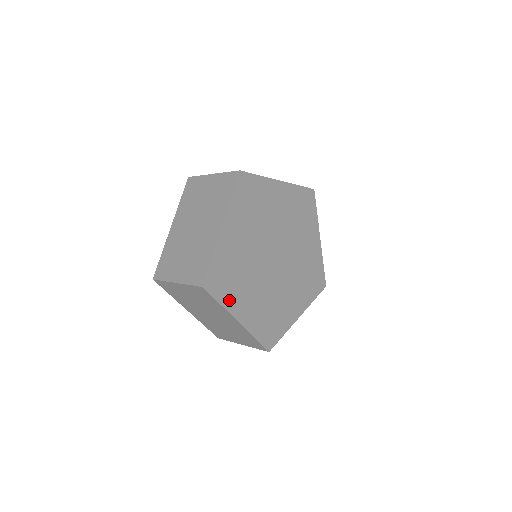
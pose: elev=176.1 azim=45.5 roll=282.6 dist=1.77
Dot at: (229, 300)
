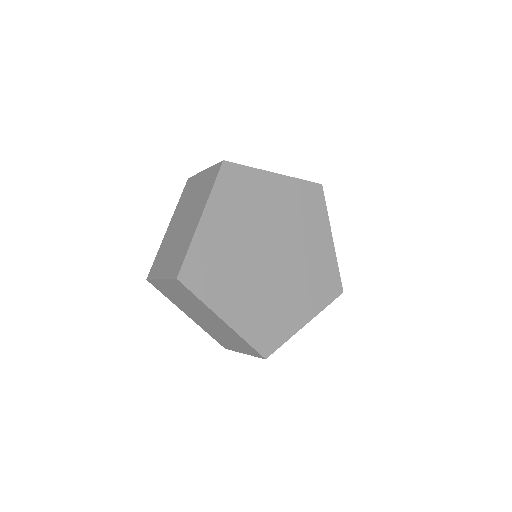
Dot at: (211, 296)
